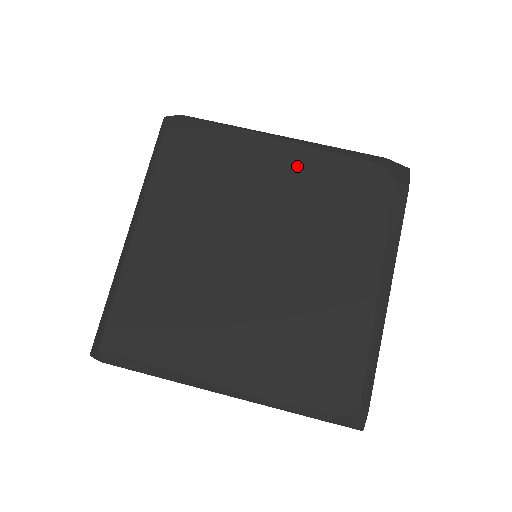
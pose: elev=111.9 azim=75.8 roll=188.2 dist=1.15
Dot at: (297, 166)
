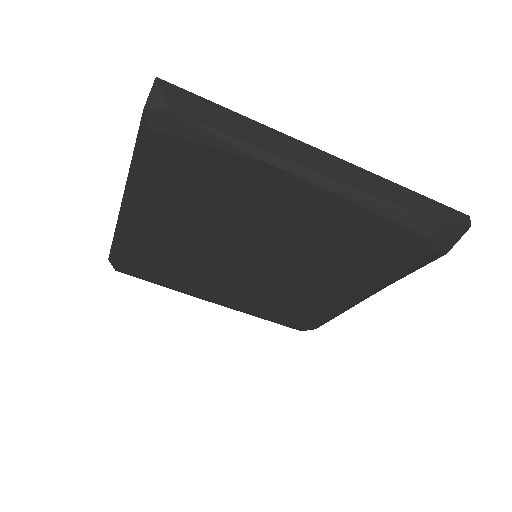
Dot at: (324, 215)
